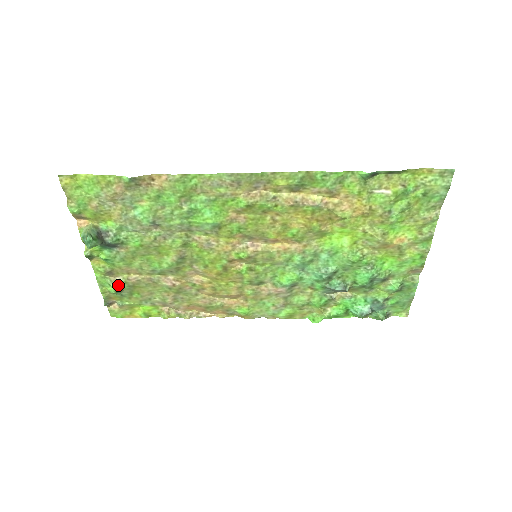
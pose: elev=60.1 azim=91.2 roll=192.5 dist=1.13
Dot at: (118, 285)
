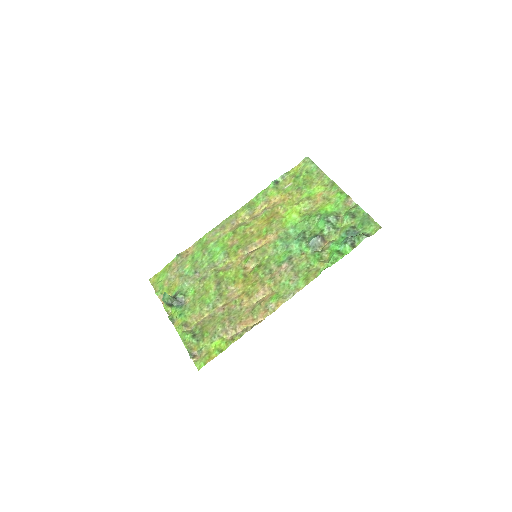
Dot at: (193, 332)
